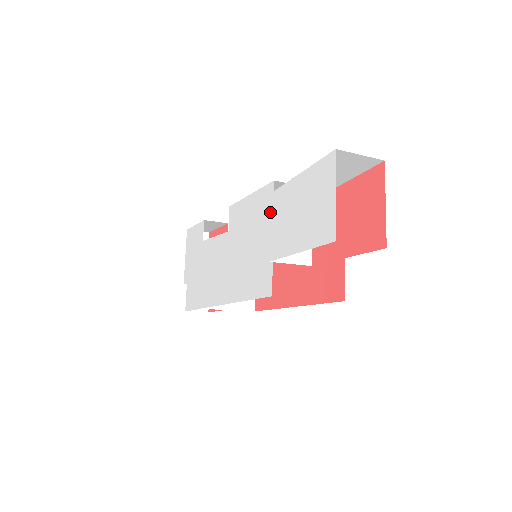
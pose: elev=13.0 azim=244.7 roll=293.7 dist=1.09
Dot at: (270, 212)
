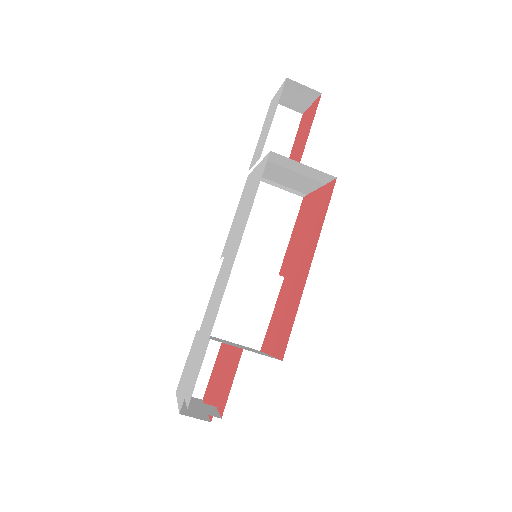
Dot at: (251, 174)
